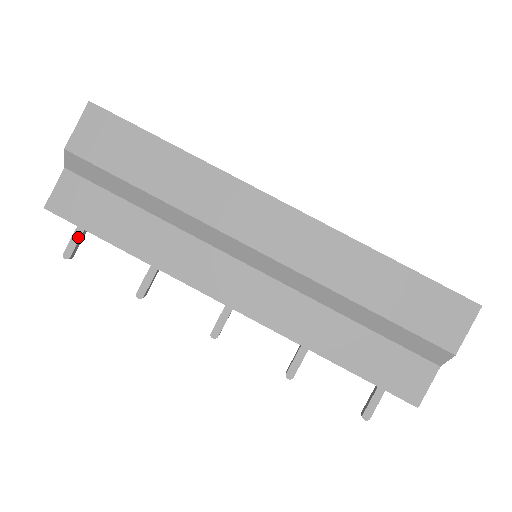
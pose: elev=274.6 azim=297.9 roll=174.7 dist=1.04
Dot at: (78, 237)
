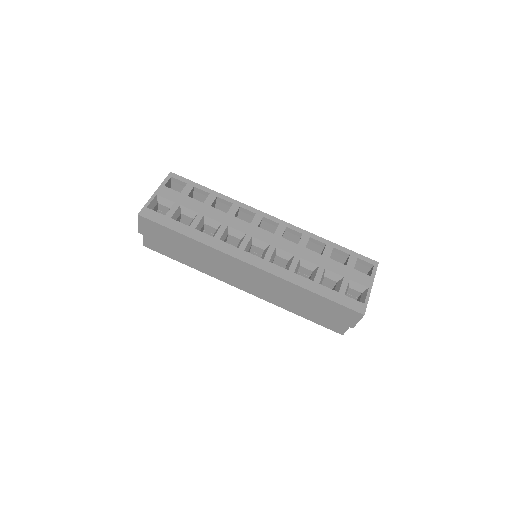
Dot at: occluded
